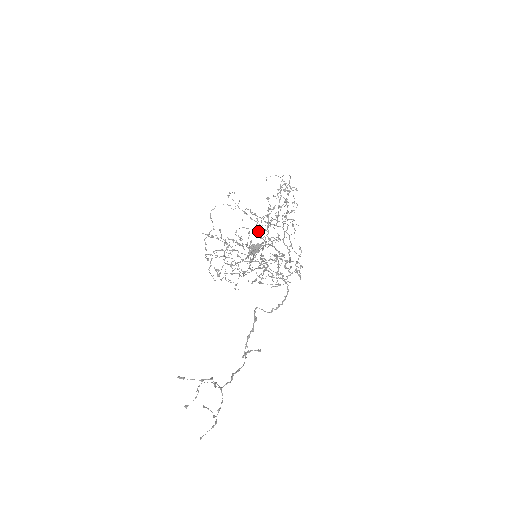
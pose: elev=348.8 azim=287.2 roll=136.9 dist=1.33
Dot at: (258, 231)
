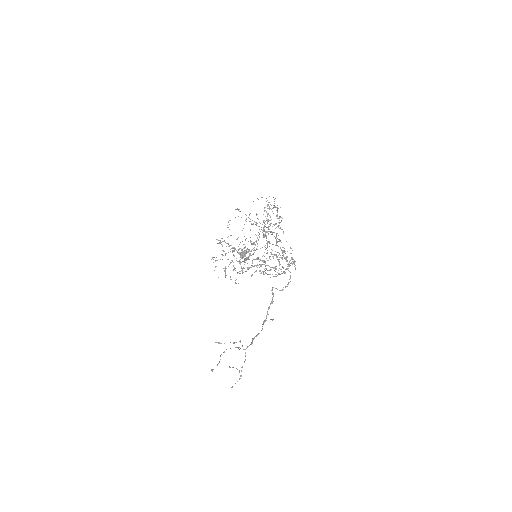
Dot at: occluded
